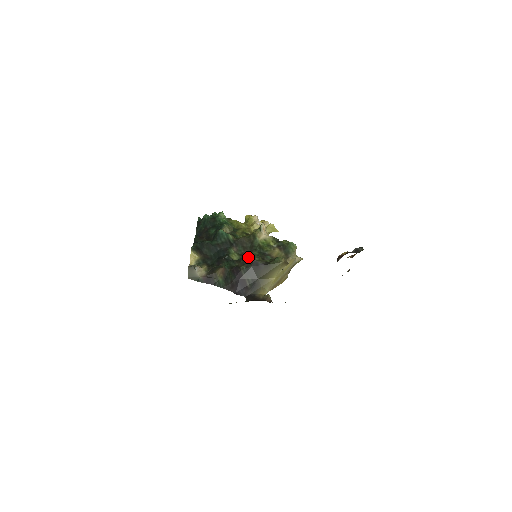
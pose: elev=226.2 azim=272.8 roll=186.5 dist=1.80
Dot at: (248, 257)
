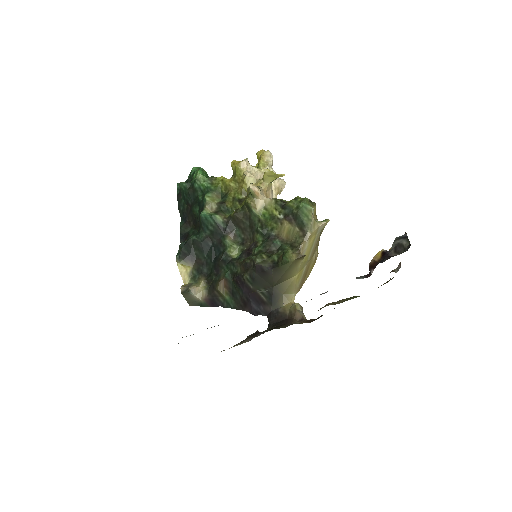
Dot at: (250, 249)
